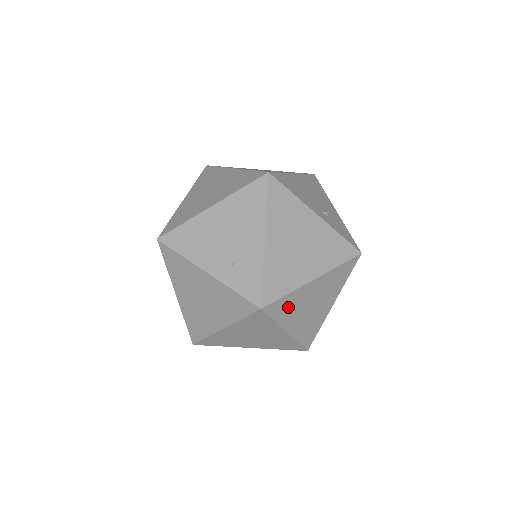
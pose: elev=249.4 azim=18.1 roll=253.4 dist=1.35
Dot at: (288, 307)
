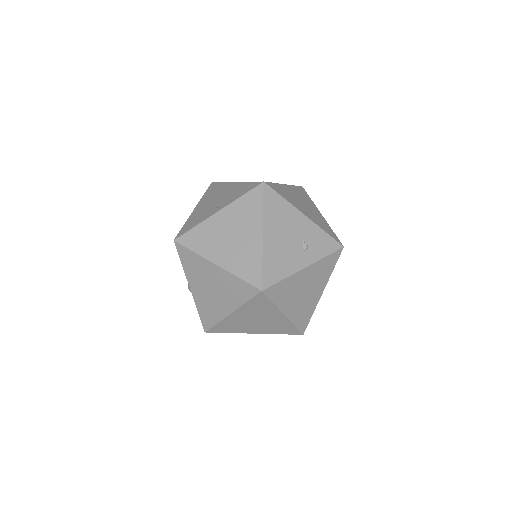
Dot at: occluded
